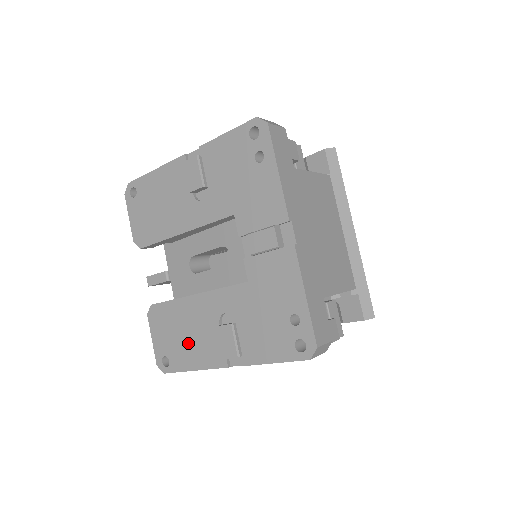
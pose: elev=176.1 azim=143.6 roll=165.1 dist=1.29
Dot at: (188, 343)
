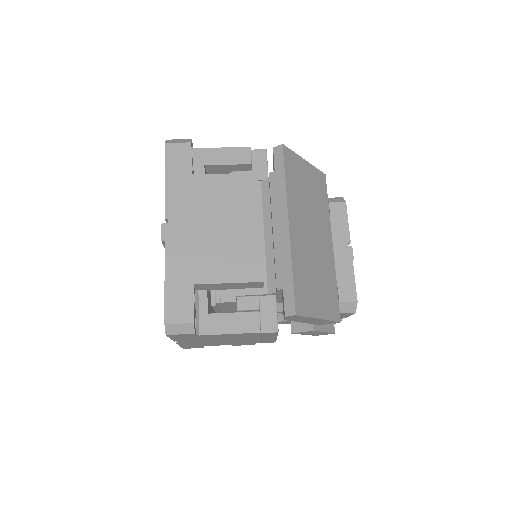
Dot at: occluded
